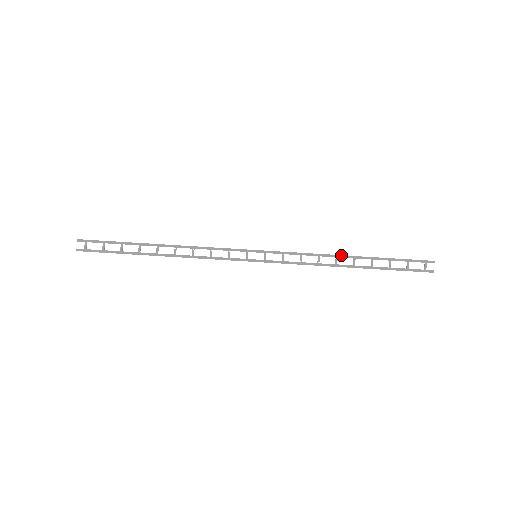
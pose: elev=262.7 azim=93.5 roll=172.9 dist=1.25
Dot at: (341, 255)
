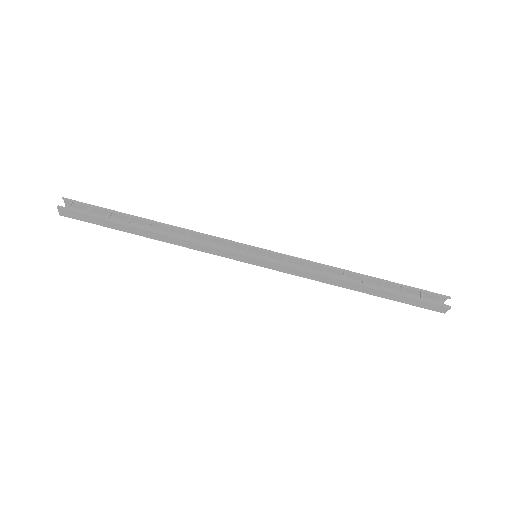
Dot at: (350, 271)
